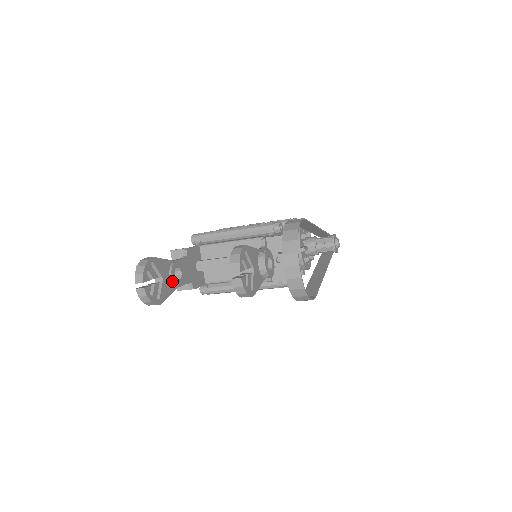
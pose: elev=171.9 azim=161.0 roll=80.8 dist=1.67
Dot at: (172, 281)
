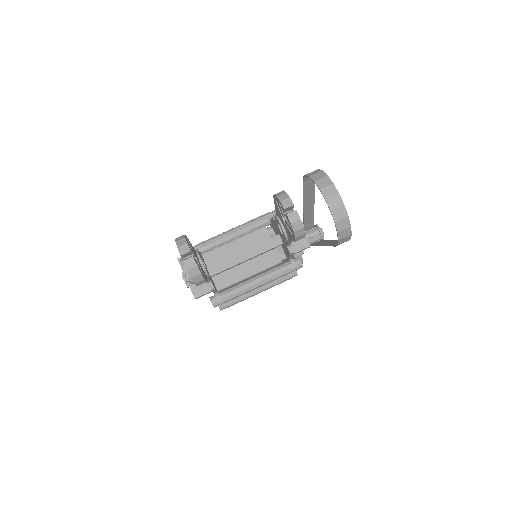
Dot at: (203, 267)
